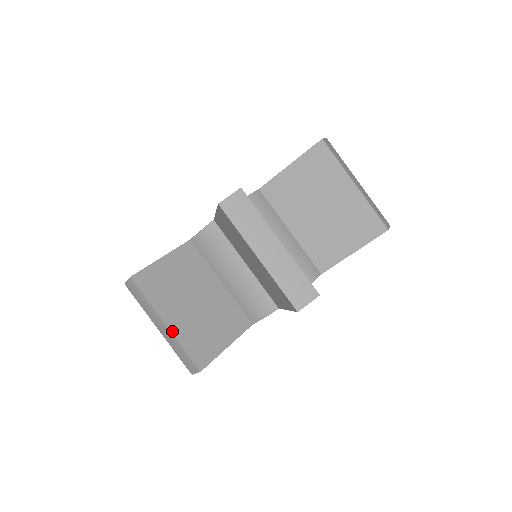
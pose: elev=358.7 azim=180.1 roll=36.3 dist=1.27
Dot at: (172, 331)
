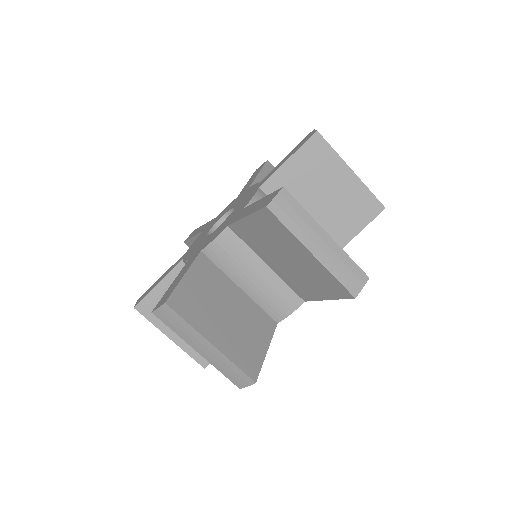
Dot at: (220, 349)
